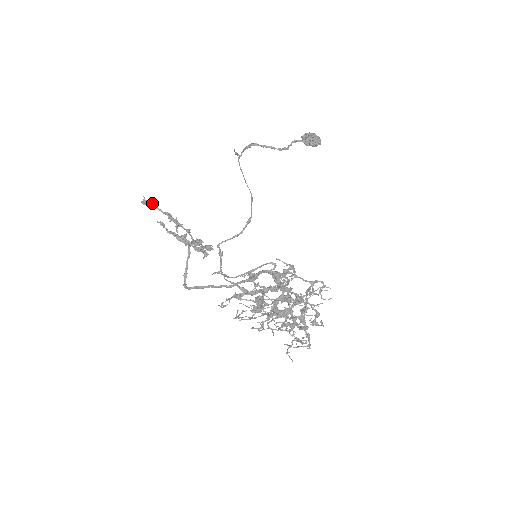
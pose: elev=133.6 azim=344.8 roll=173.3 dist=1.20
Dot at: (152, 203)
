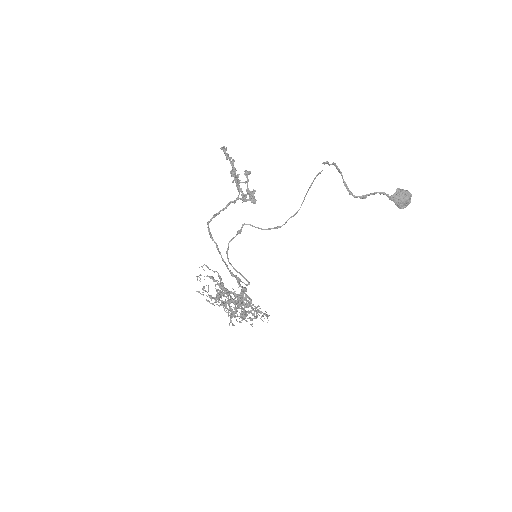
Dot at: (228, 154)
